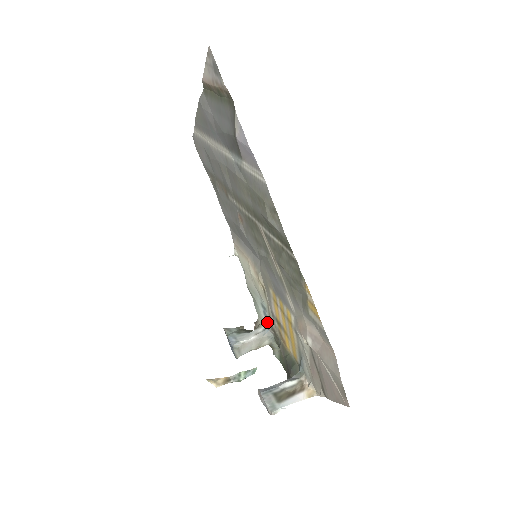
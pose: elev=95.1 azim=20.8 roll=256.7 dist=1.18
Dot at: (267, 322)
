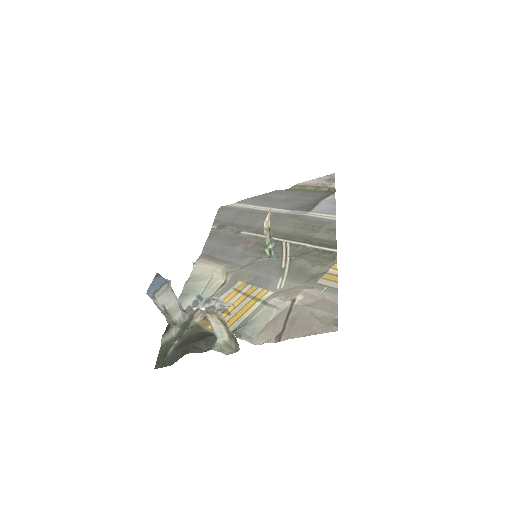
Dot at: (192, 307)
